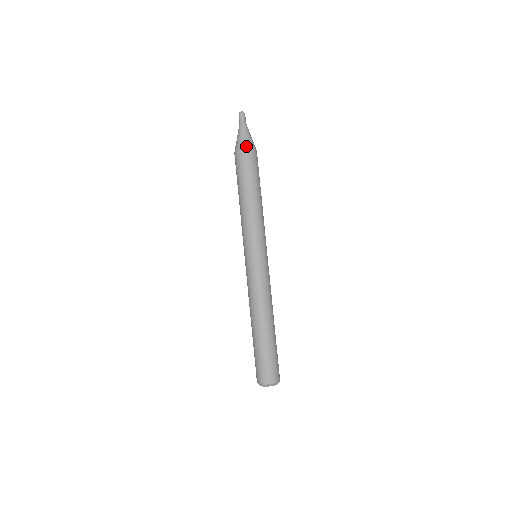
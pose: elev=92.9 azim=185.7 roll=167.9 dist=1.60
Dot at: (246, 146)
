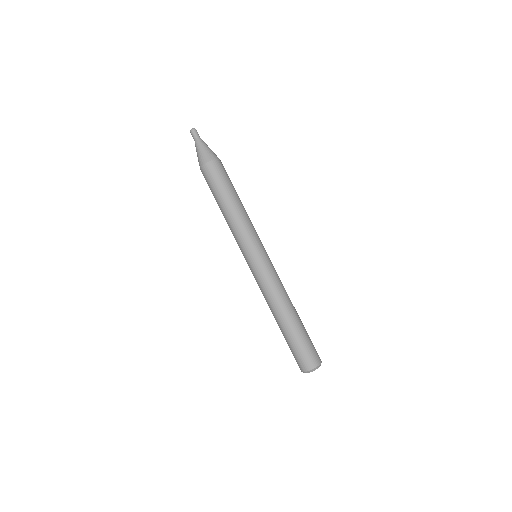
Dot at: (213, 157)
